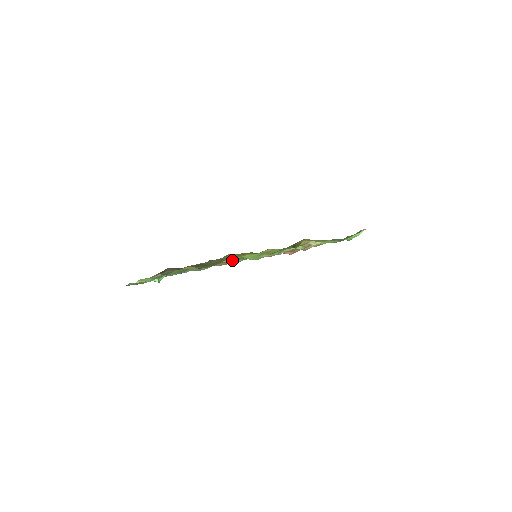
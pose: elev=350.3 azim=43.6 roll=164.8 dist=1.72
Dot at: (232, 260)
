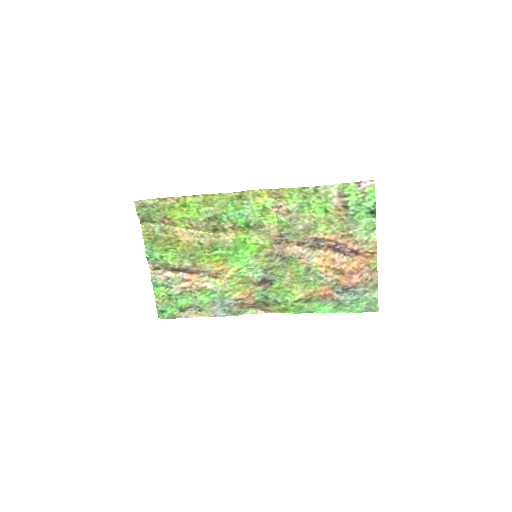
Dot at: (208, 245)
